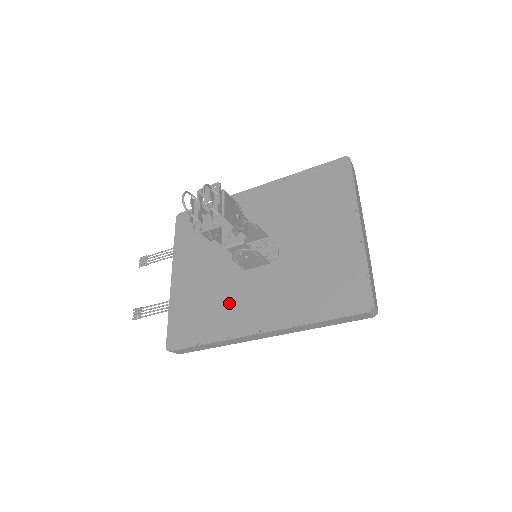
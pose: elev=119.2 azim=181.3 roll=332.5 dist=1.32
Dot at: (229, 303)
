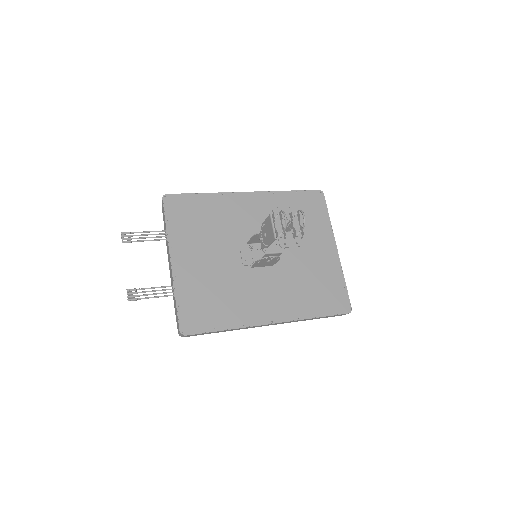
Dot at: (241, 295)
